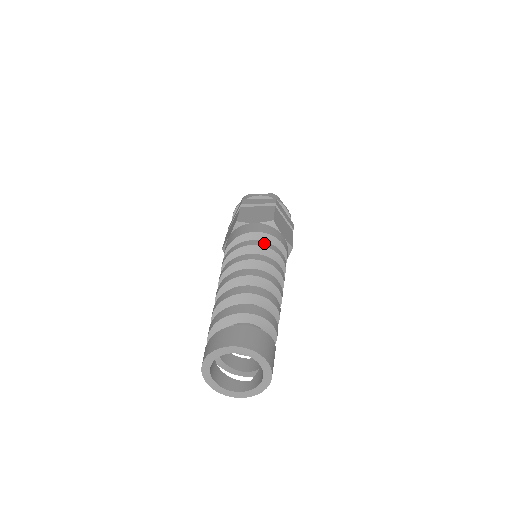
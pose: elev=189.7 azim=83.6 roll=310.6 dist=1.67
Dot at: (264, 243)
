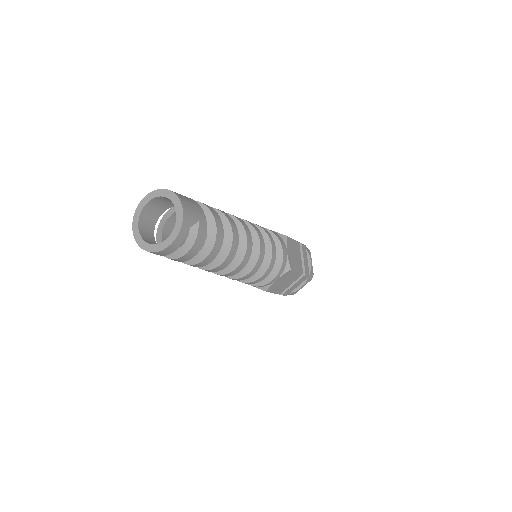
Dot at: occluded
